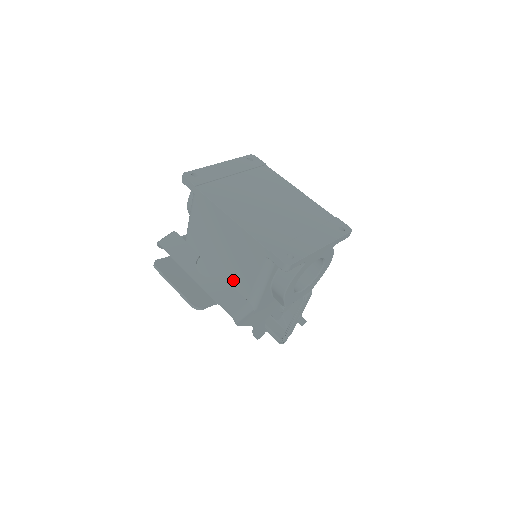
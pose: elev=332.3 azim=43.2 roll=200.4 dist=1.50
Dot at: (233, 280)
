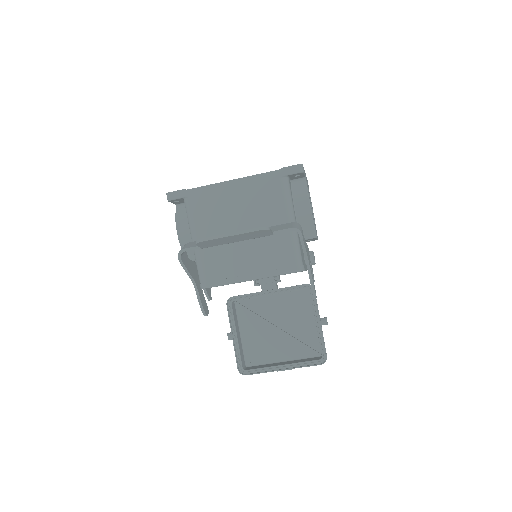
Dot at: occluded
